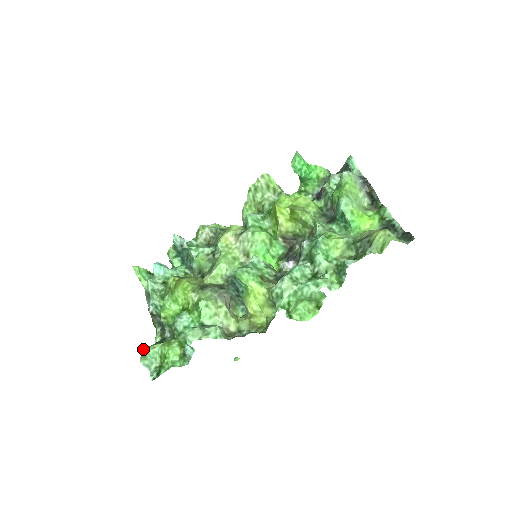
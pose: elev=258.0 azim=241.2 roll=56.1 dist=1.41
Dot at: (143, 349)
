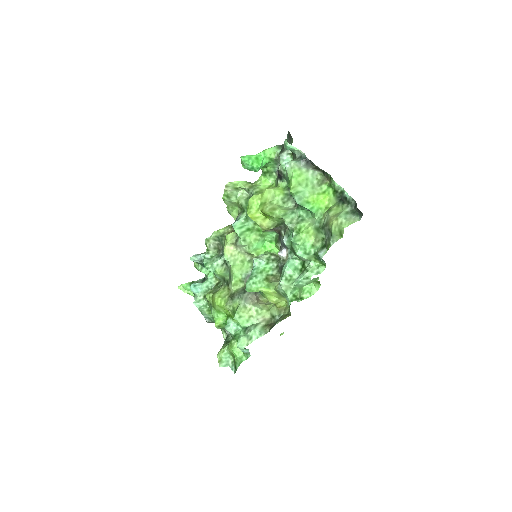
Dot at: (217, 355)
